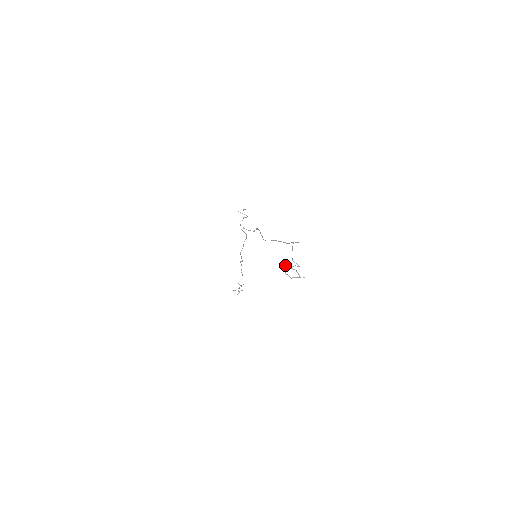
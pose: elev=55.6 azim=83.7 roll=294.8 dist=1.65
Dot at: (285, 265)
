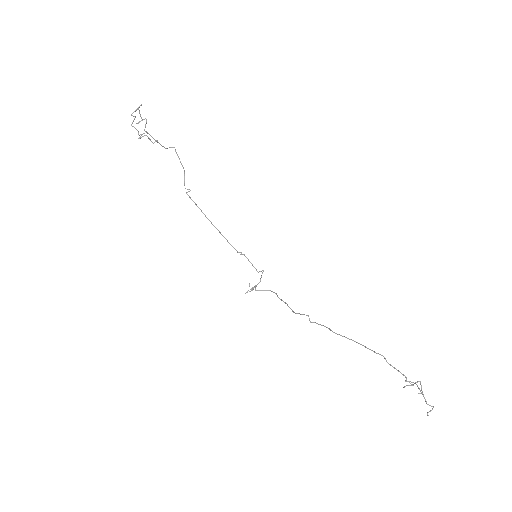
Dot at: occluded
